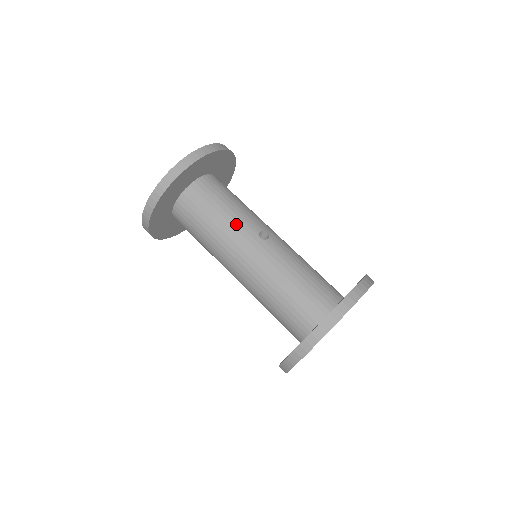
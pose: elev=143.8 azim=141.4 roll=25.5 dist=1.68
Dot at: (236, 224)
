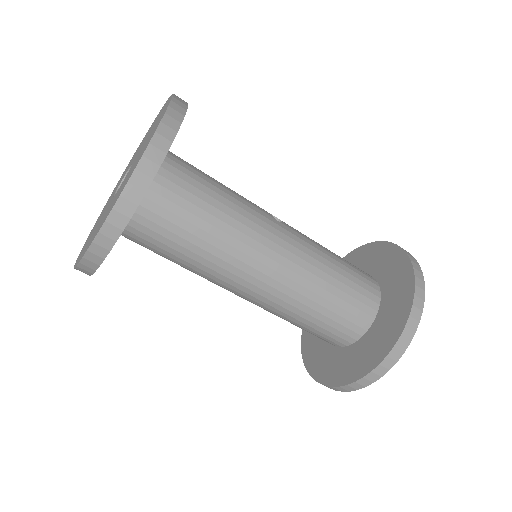
Dot at: (246, 207)
